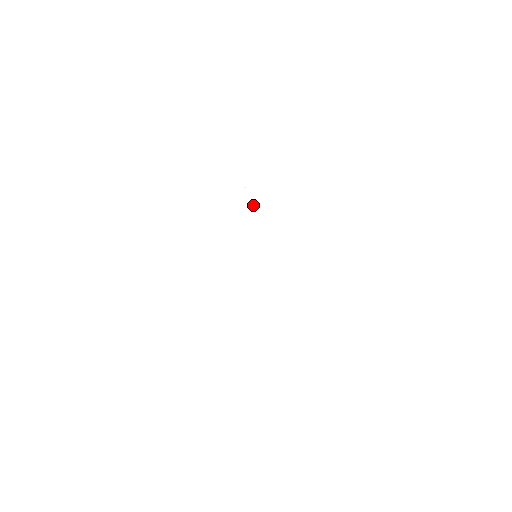
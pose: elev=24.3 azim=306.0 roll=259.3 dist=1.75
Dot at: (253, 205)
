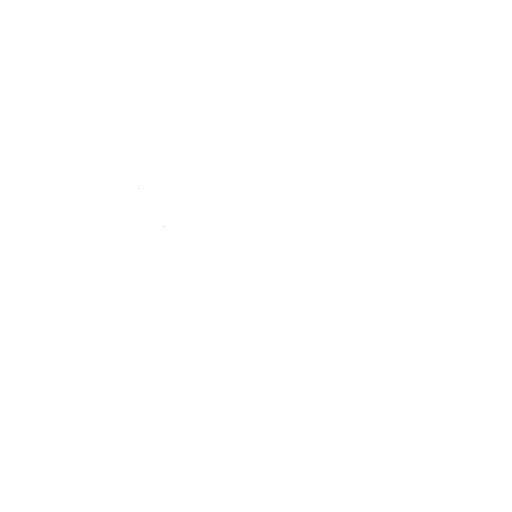
Dot at: occluded
